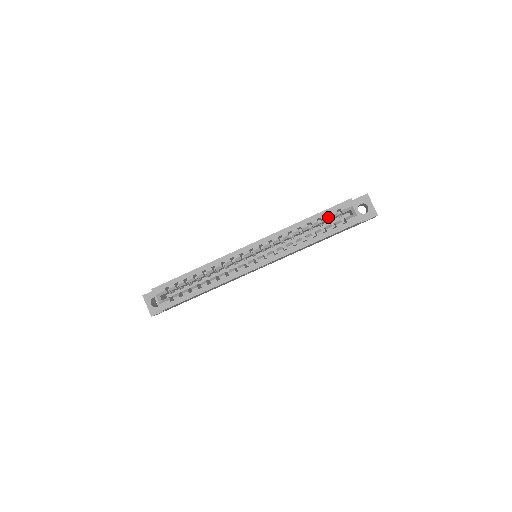
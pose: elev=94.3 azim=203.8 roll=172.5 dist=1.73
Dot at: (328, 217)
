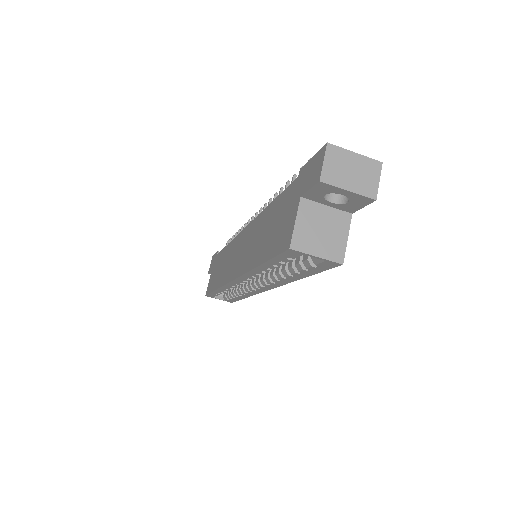
Dot at: occluded
